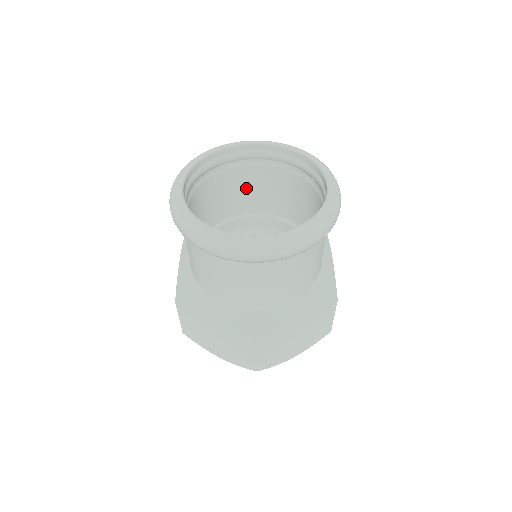
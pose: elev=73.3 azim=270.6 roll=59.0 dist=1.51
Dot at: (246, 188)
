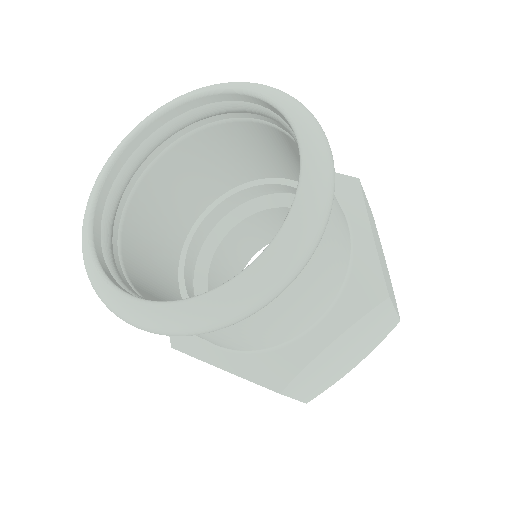
Dot at: (212, 160)
